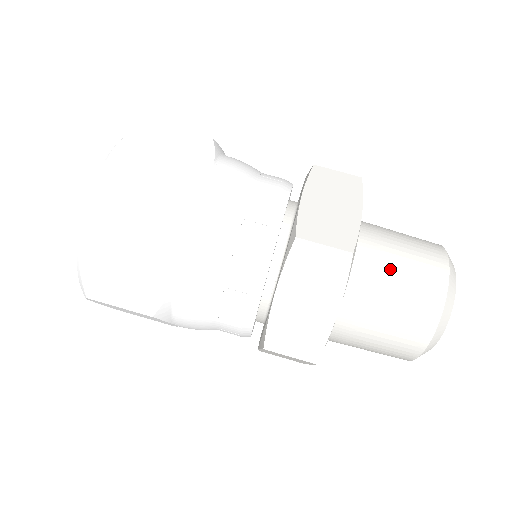
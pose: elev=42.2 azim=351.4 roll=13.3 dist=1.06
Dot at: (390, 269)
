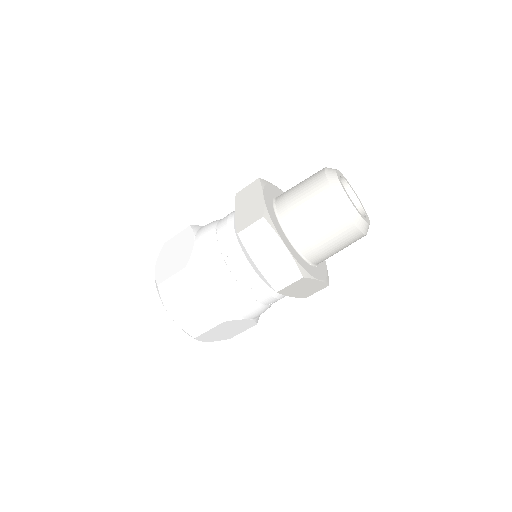
Dot at: (321, 241)
